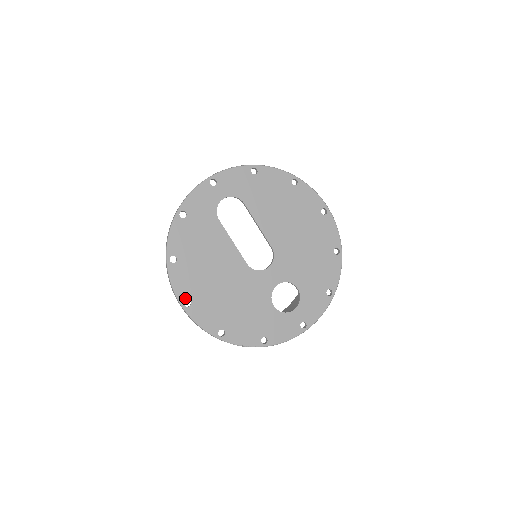
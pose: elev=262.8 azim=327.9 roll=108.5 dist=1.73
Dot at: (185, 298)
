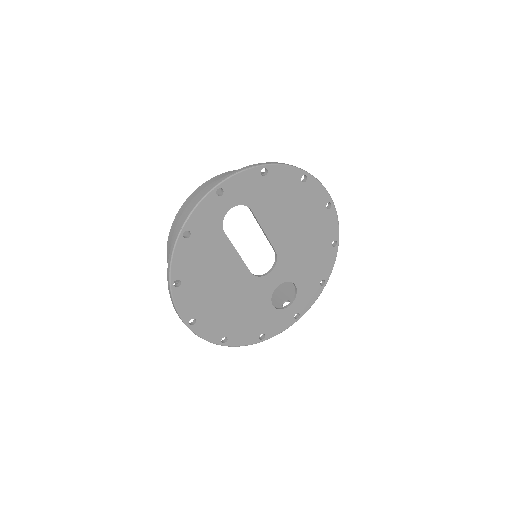
Dot at: (190, 318)
